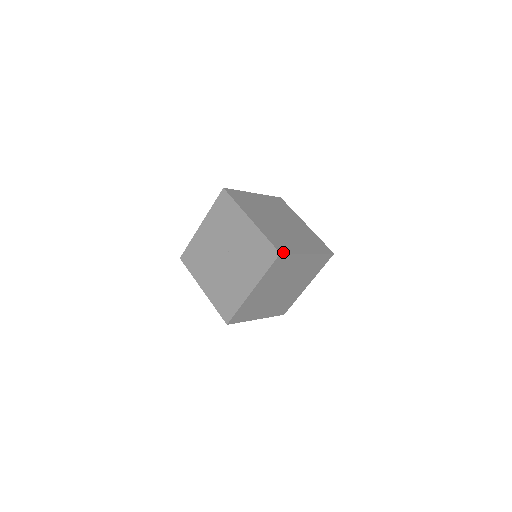
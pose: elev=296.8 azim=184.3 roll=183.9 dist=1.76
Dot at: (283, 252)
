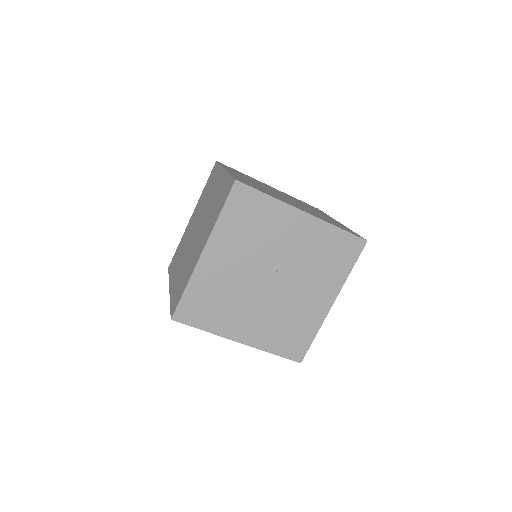
Dot at: (362, 237)
